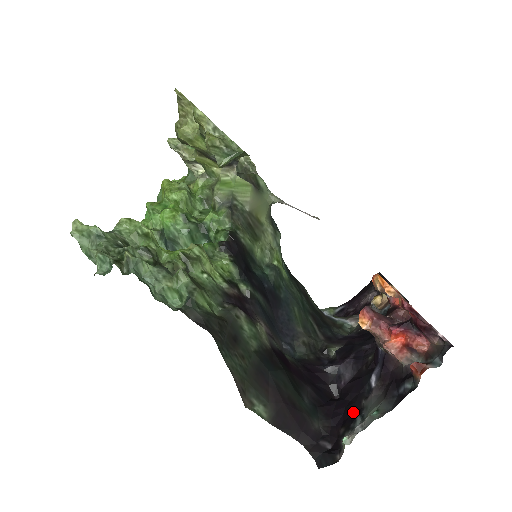
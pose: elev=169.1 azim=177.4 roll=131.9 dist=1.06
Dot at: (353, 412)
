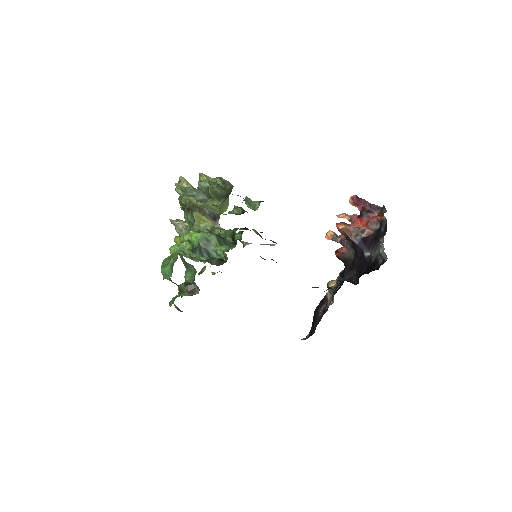
Dot at: (372, 264)
